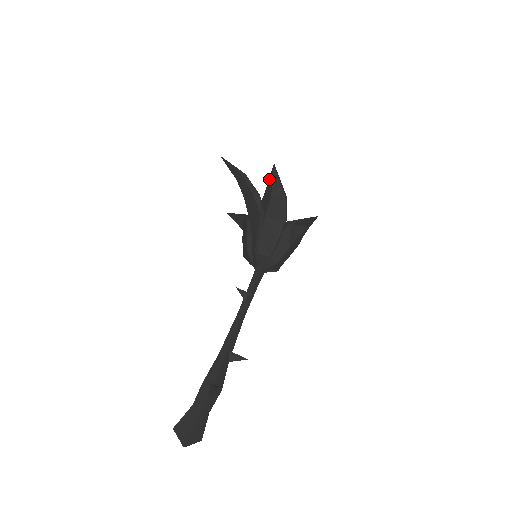
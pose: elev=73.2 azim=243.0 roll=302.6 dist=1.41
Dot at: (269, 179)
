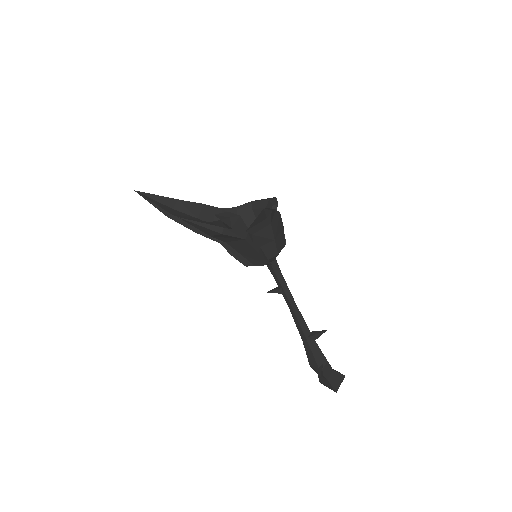
Dot at: occluded
